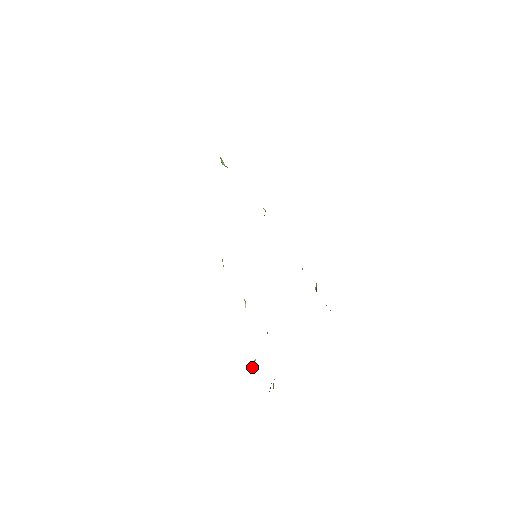
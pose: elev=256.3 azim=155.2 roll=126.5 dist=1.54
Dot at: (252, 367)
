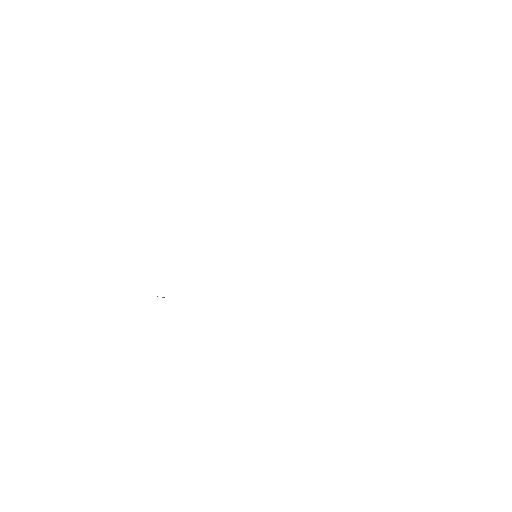
Dot at: occluded
